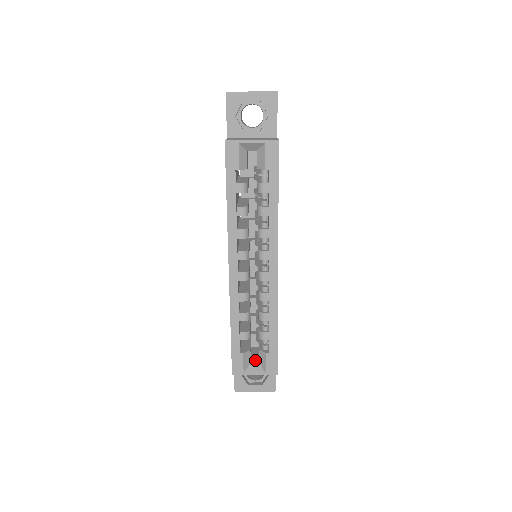
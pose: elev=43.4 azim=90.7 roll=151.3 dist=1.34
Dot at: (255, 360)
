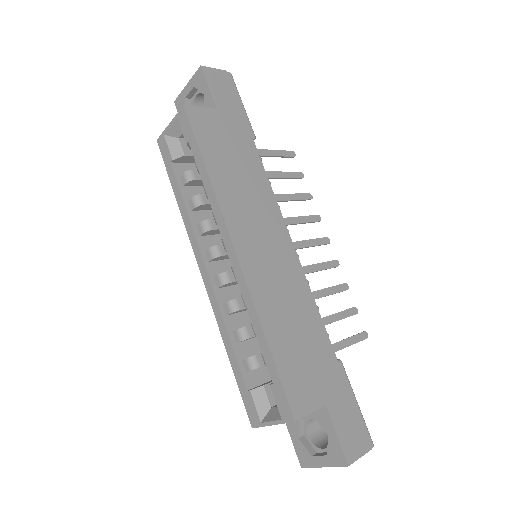
Dot at: occluded
